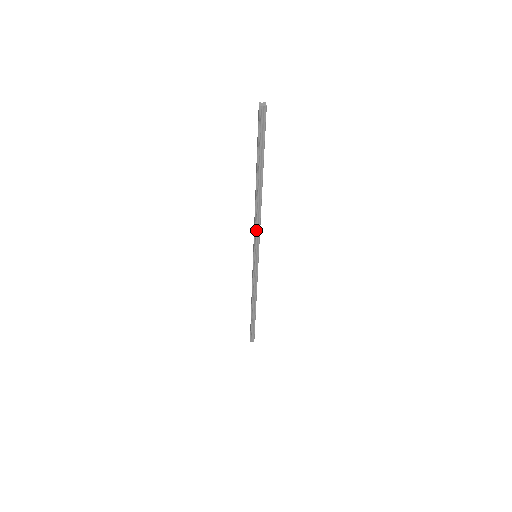
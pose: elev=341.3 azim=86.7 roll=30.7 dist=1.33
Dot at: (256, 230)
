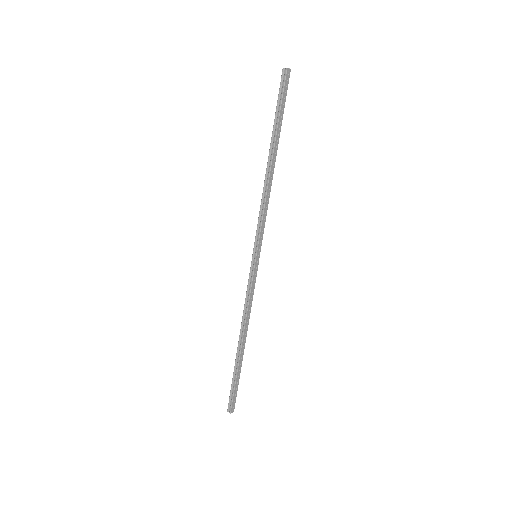
Dot at: (261, 215)
